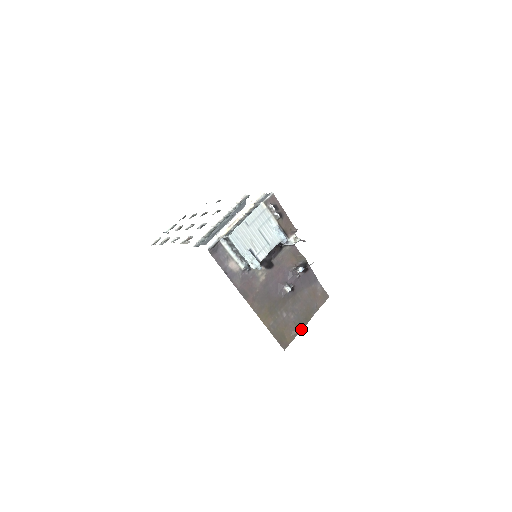
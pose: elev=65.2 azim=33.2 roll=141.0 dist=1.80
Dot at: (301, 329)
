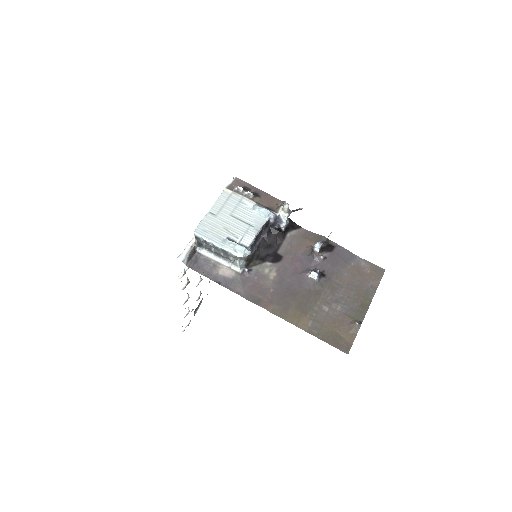
Dot at: (361, 320)
